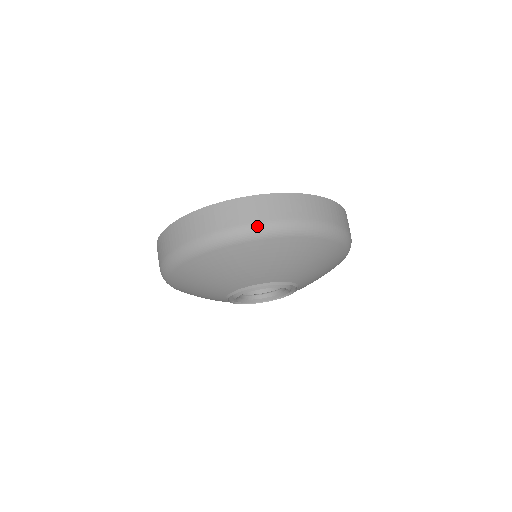
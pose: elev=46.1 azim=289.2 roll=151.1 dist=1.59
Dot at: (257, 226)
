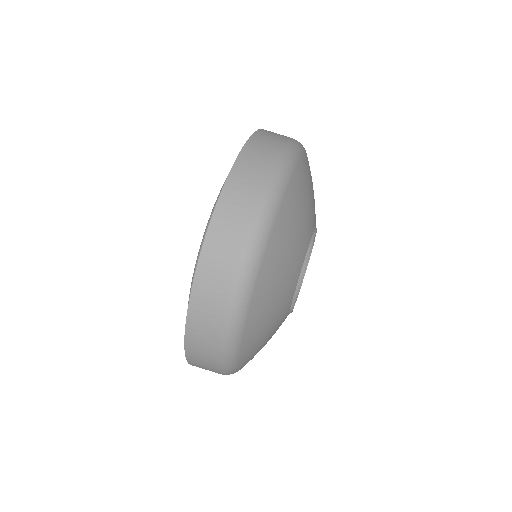
Dot at: (271, 182)
